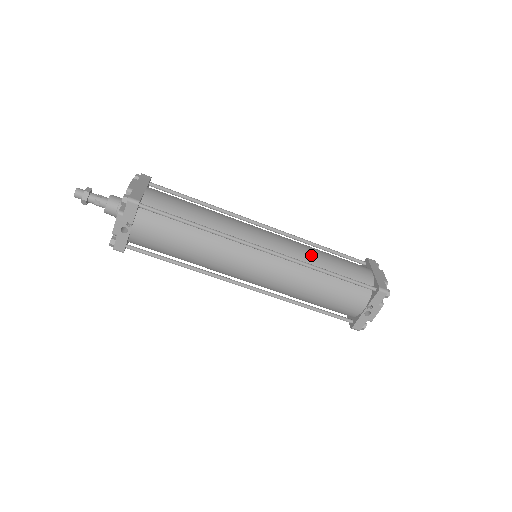
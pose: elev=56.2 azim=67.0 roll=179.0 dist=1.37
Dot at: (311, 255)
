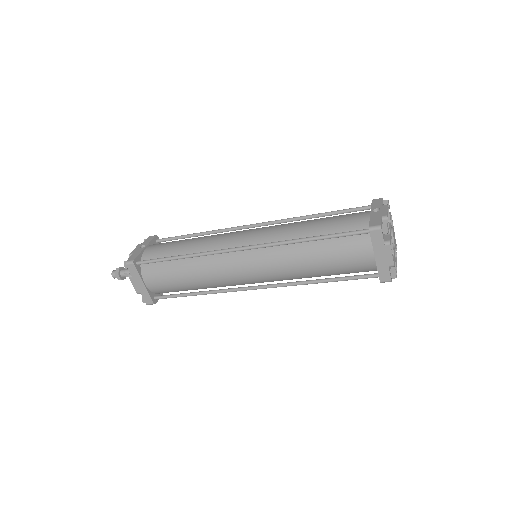
Dot at: (298, 272)
